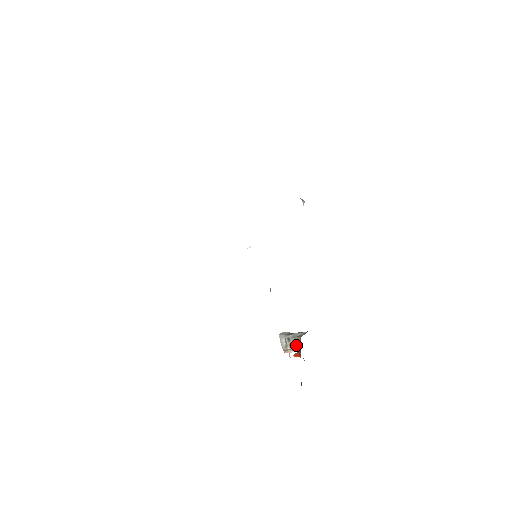
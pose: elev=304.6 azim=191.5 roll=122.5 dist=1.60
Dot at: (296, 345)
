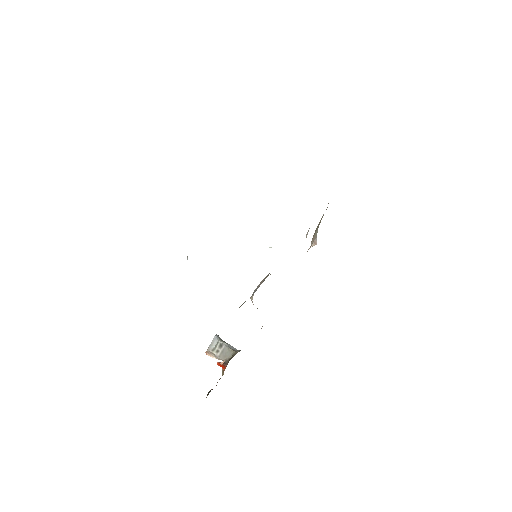
Dot at: (224, 355)
